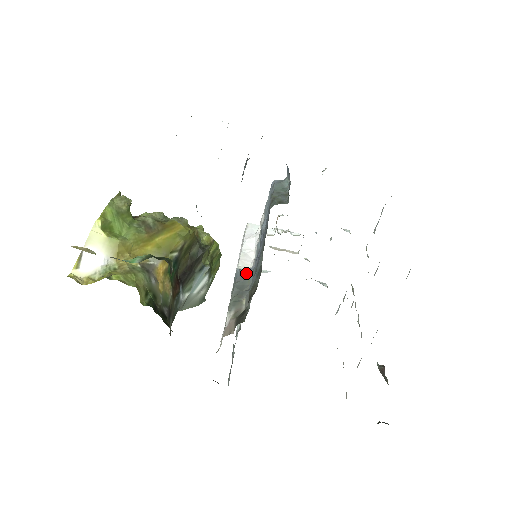
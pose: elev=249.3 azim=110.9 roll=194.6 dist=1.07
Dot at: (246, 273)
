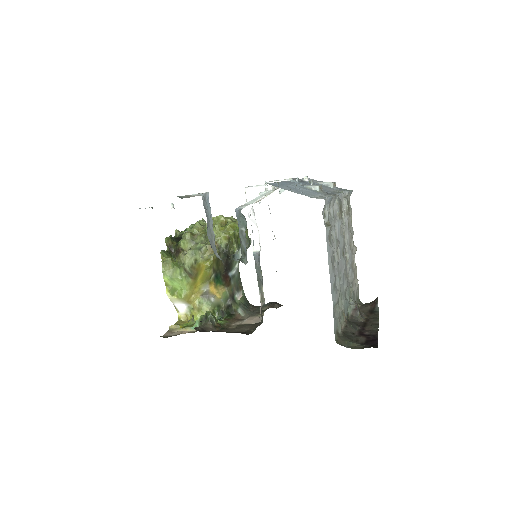
Dot at: (258, 259)
